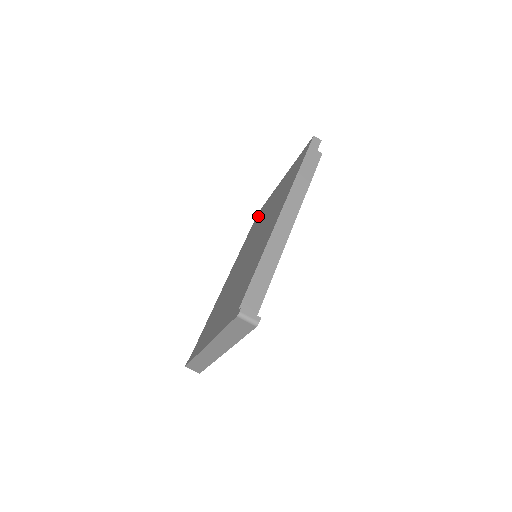
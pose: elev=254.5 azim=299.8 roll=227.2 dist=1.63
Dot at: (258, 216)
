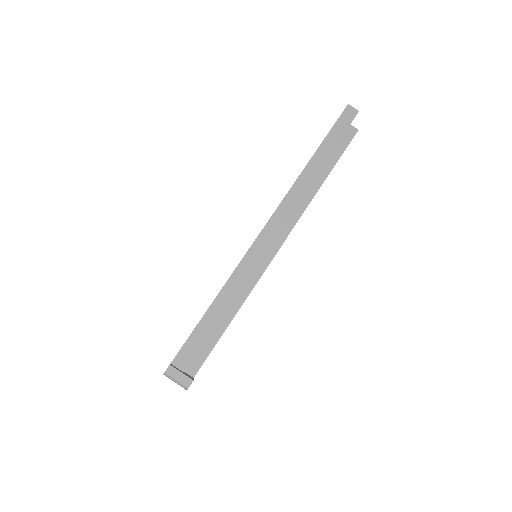
Dot at: occluded
